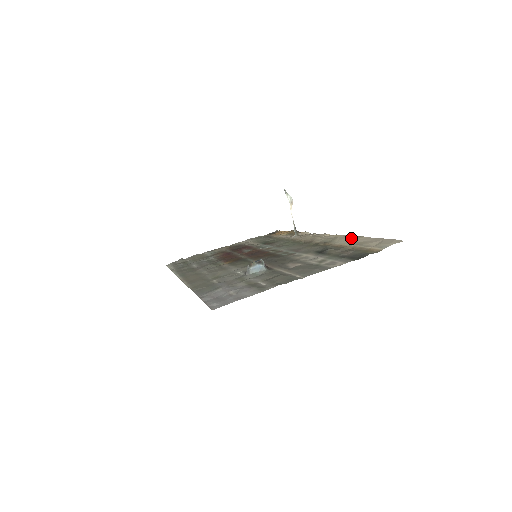
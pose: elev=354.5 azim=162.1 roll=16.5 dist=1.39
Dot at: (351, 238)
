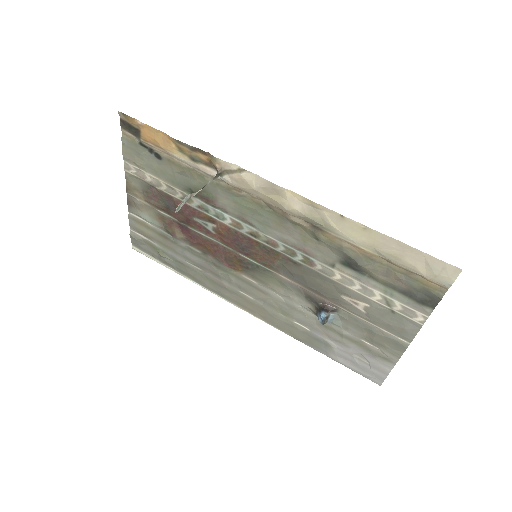
Dot at: (358, 232)
